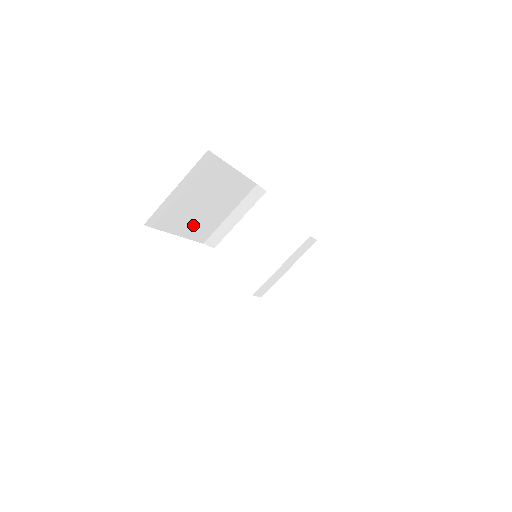
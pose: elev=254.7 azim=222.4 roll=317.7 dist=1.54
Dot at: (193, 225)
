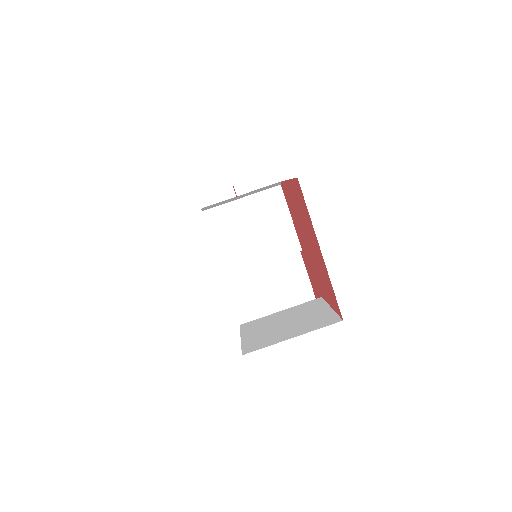
Dot at: occluded
